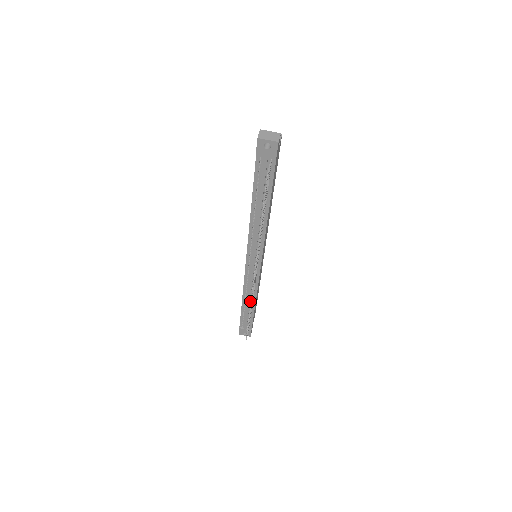
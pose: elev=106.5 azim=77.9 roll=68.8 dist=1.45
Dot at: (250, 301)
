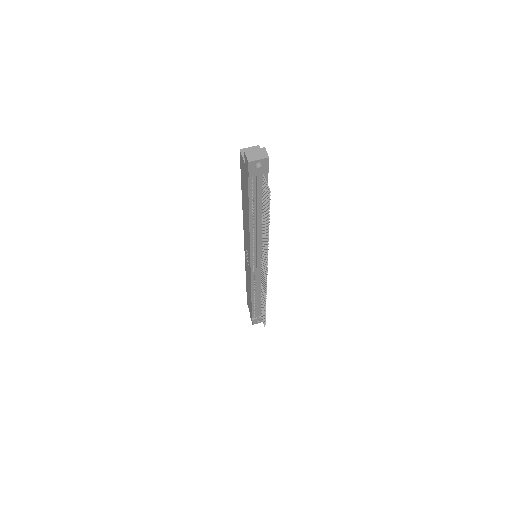
Dot at: (259, 294)
